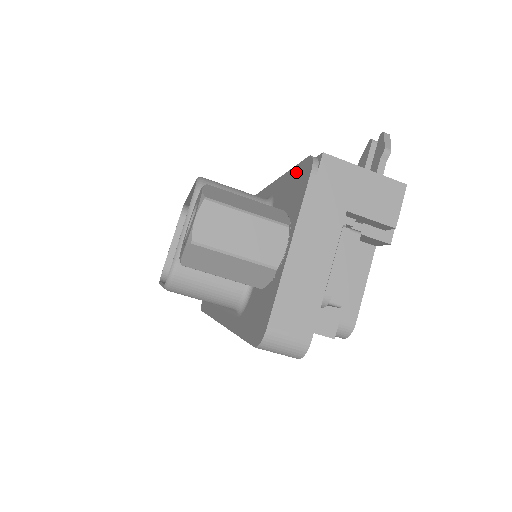
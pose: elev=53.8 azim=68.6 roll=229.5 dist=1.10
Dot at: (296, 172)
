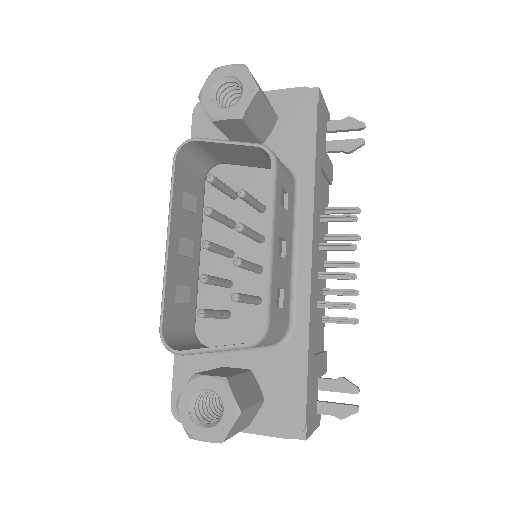
Dot at: (299, 399)
